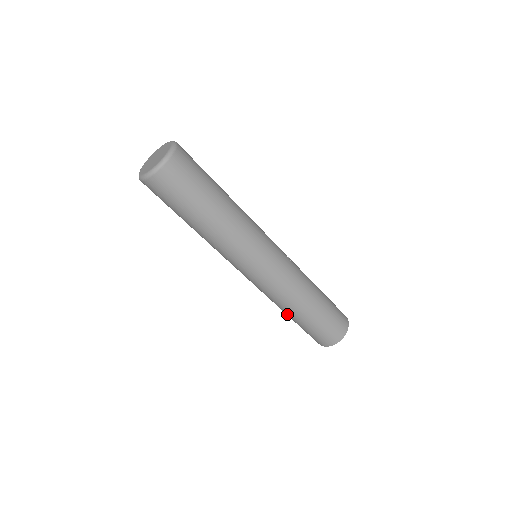
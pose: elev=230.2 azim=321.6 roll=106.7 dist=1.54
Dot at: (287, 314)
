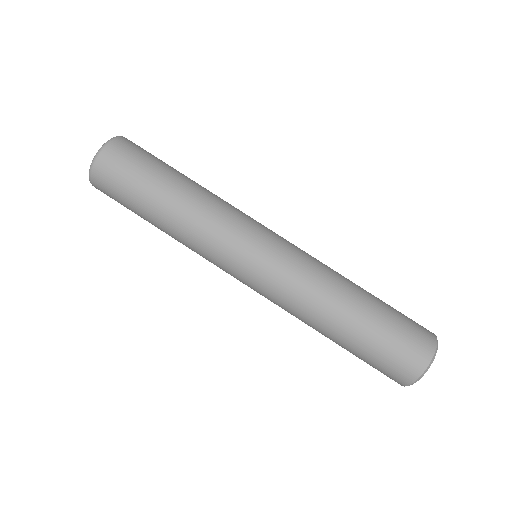
Dot at: (333, 327)
